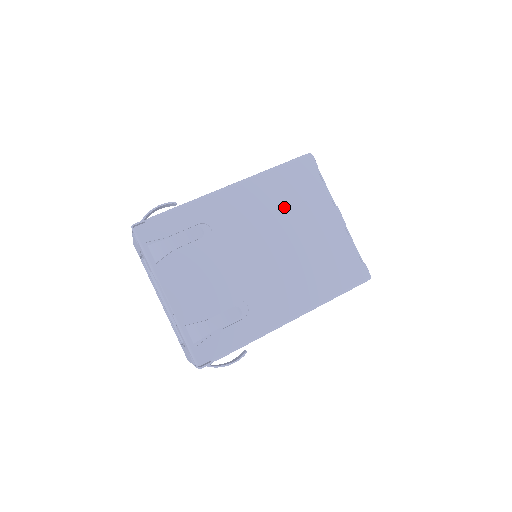
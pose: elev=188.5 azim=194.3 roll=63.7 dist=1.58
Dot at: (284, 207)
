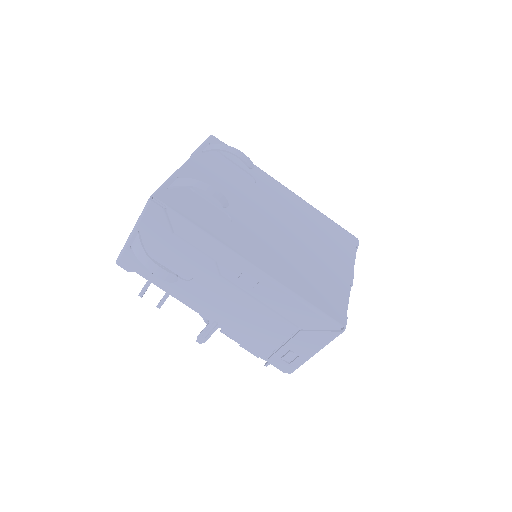
Dot at: (315, 231)
